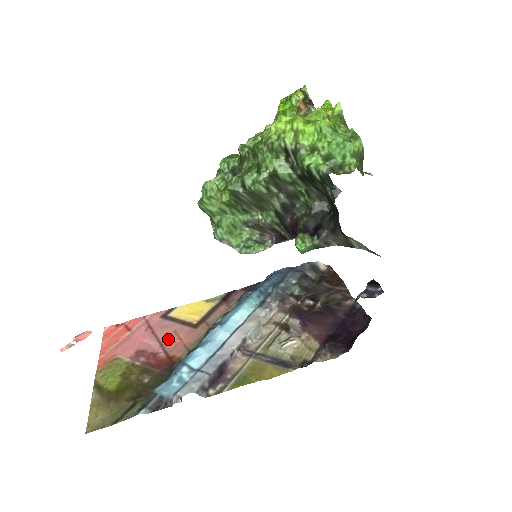
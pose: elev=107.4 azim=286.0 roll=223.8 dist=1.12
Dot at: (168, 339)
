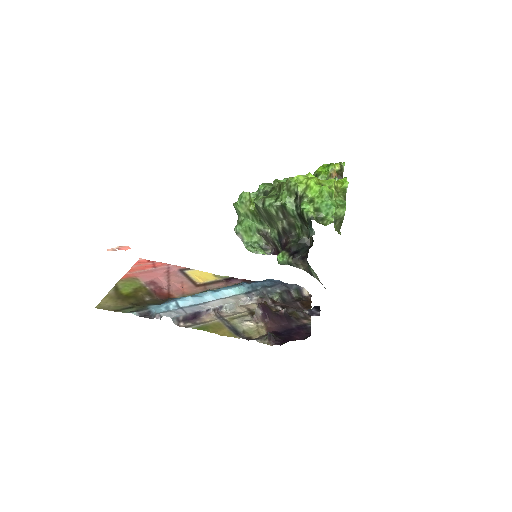
Dot at: (175, 284)
